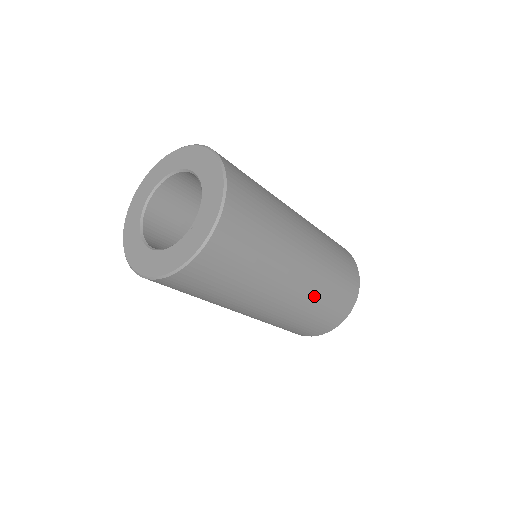
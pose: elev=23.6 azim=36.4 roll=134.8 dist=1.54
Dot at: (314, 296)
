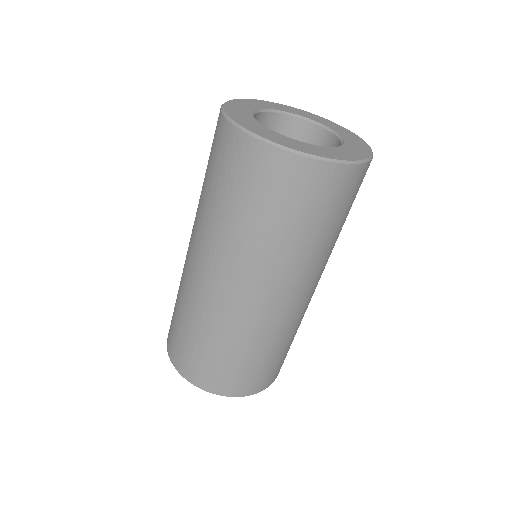
Dot at: (245, 333)
